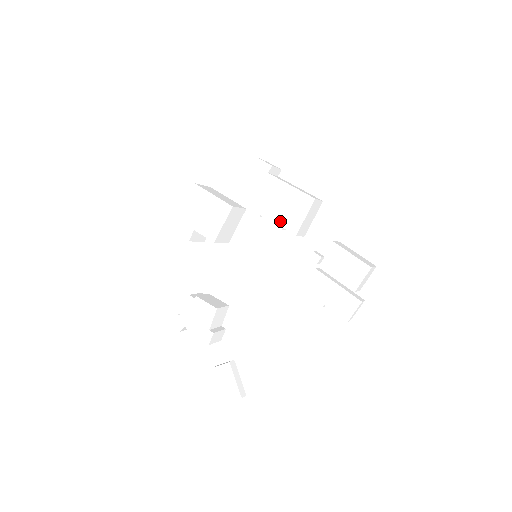
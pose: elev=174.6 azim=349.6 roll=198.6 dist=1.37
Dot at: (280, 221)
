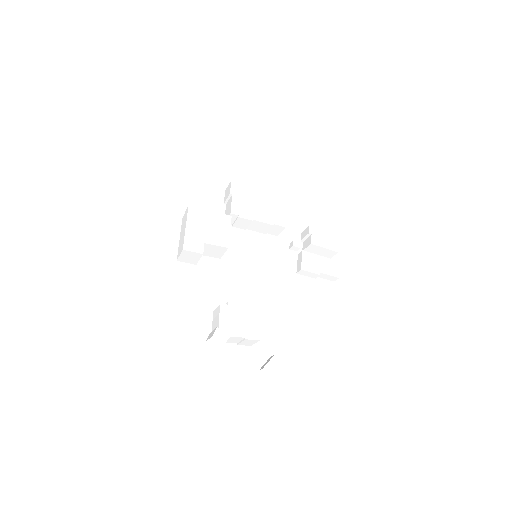
Dot at: (270, 220)
